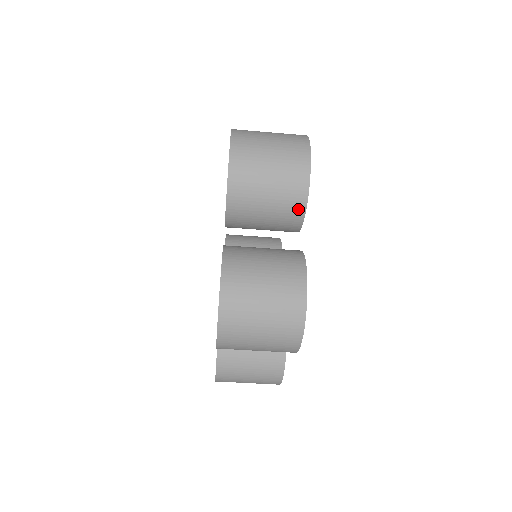
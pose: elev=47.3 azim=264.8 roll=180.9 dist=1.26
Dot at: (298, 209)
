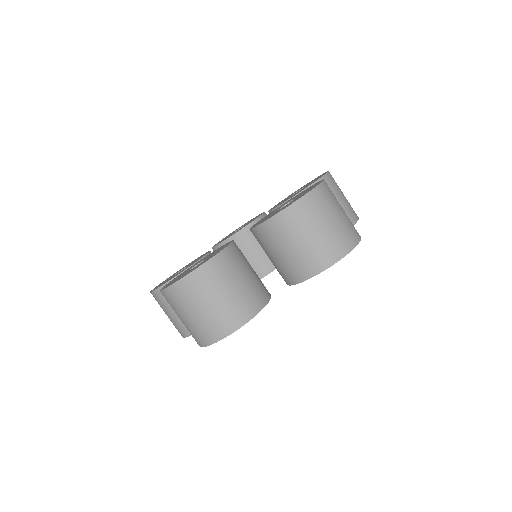
Dot at: occluded
